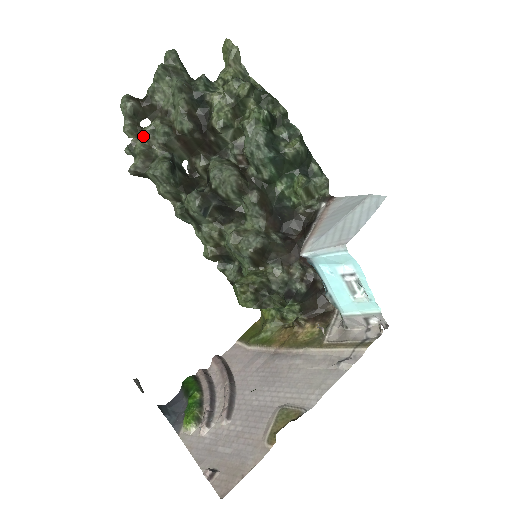
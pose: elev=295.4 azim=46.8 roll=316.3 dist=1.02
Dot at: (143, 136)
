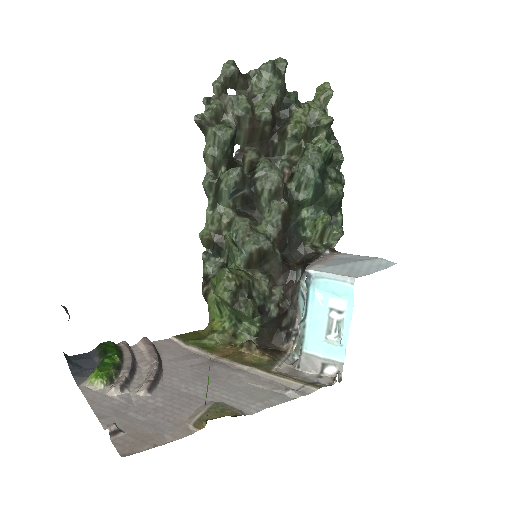
Dot at: (225, 99)
